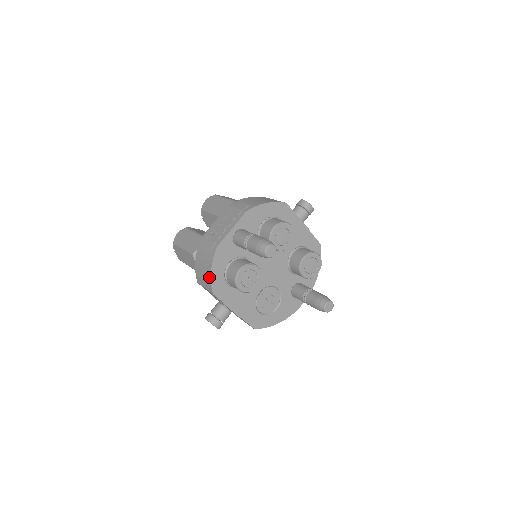
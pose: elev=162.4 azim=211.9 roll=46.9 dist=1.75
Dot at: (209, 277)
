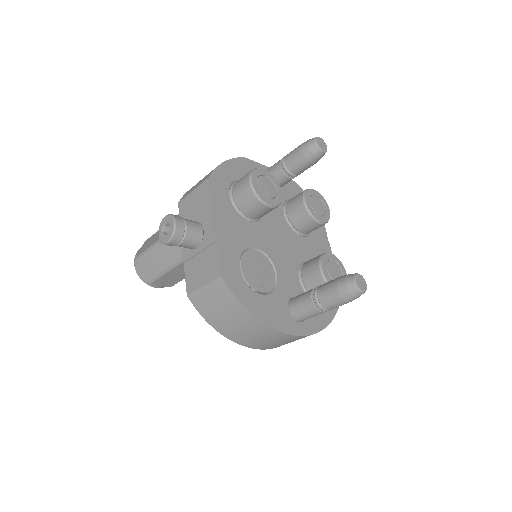
Dot at: occluded
